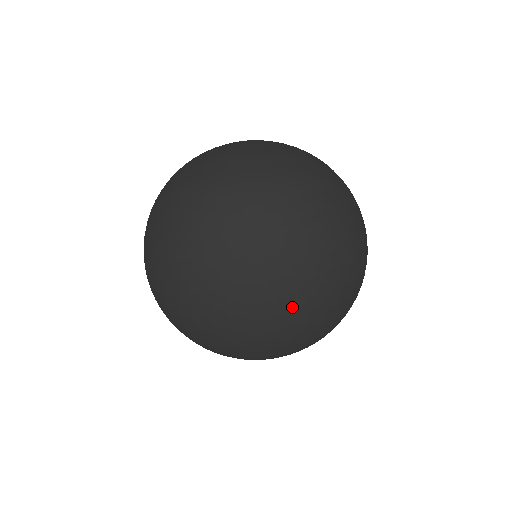
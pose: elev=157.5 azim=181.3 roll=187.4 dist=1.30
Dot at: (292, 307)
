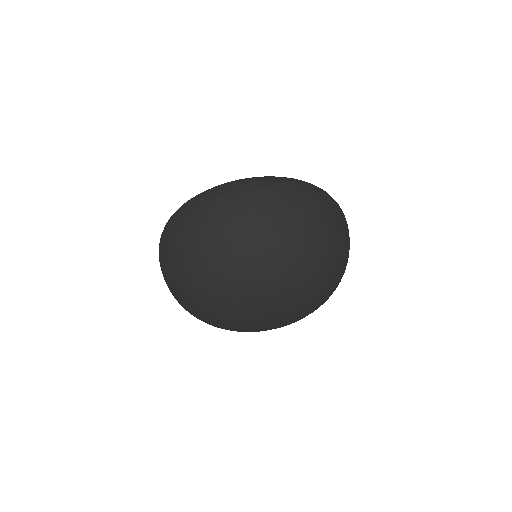
Dot at: (293, 309)
